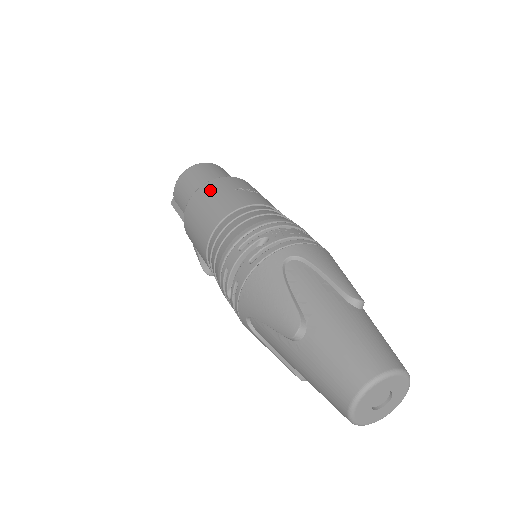
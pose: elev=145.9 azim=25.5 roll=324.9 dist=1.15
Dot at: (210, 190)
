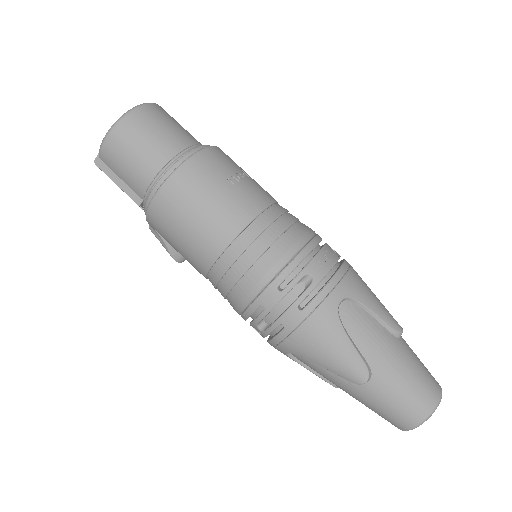
Dot at: (194, 183)
